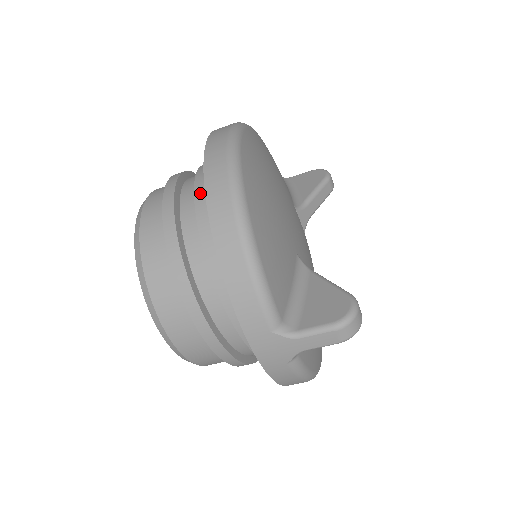
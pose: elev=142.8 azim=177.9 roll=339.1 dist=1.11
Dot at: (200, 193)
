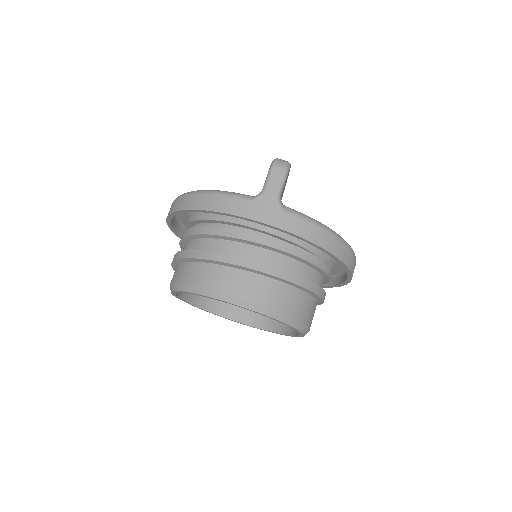
Dot at: occluded
